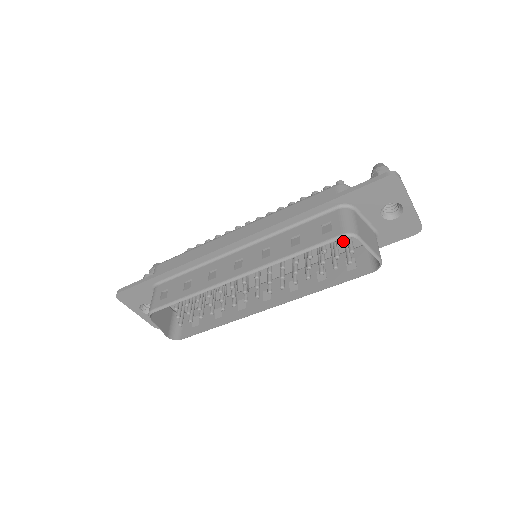
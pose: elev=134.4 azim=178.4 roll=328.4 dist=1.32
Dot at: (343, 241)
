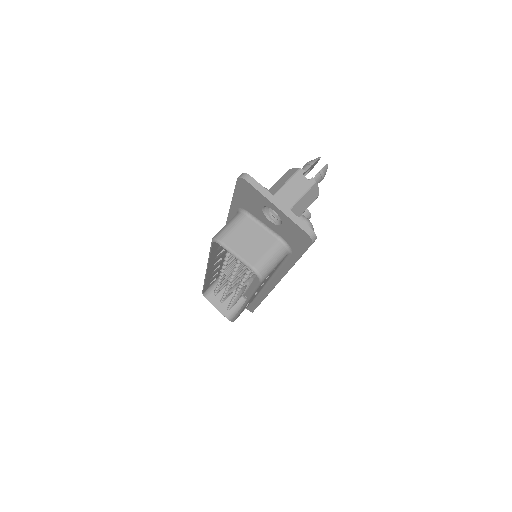
Dot at: occluded
